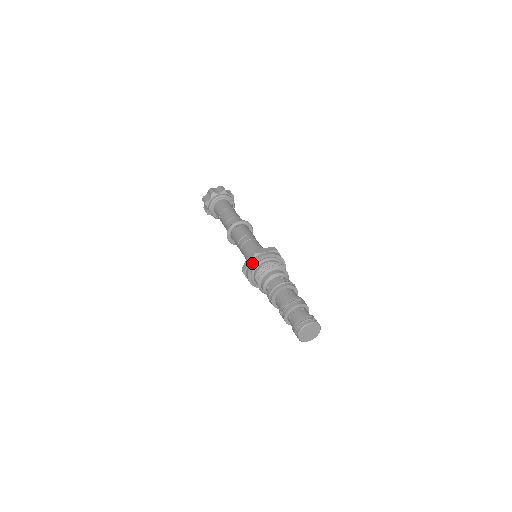
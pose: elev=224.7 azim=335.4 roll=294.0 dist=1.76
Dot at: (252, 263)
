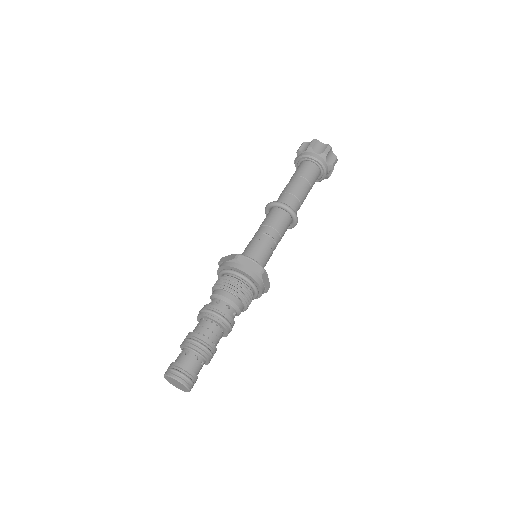
Dot at: (225, 265)
